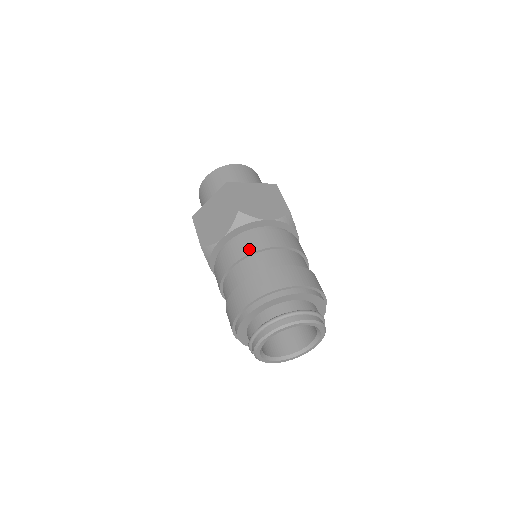
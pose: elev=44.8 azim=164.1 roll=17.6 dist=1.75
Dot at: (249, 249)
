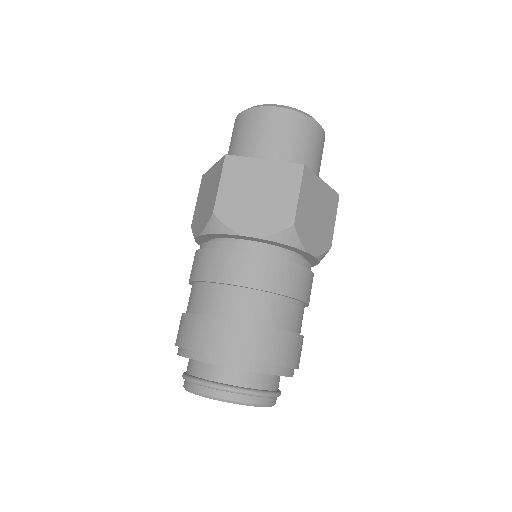
Dot at: (206, 274)
